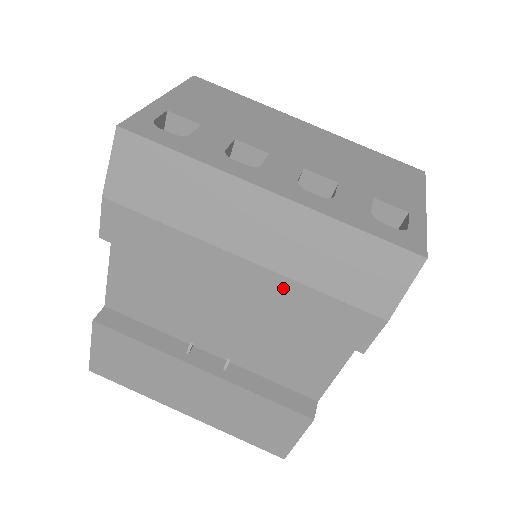
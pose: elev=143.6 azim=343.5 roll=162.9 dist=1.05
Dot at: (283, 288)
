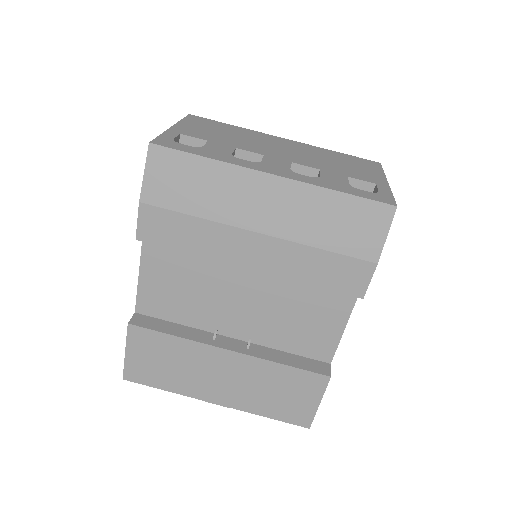
Dot at: (292, 253)
